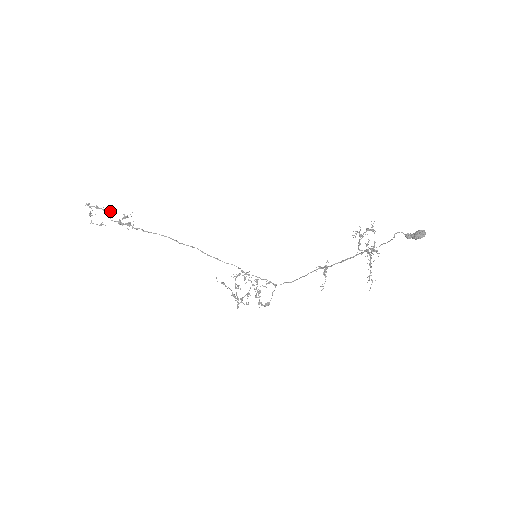
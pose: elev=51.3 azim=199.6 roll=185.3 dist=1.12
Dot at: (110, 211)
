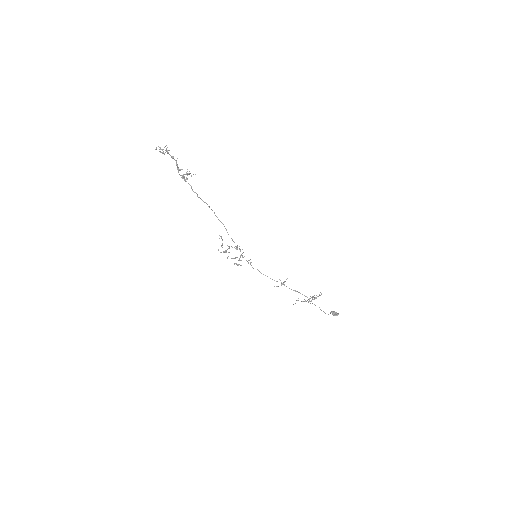
Dot at: occluded
